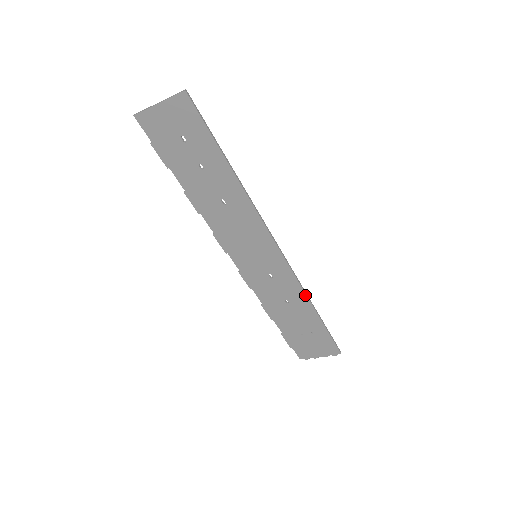
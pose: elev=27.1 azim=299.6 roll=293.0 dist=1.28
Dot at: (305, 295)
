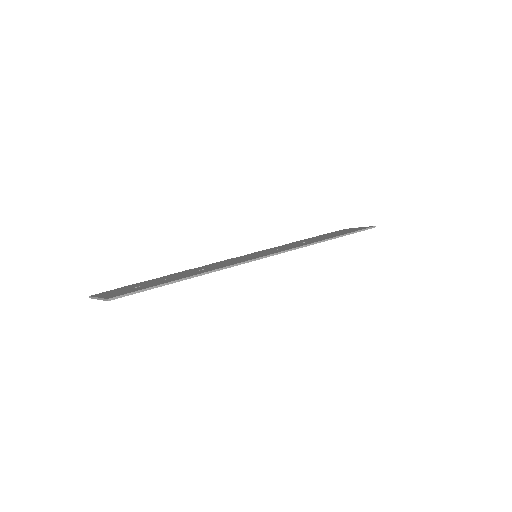
Dot at: occluded
